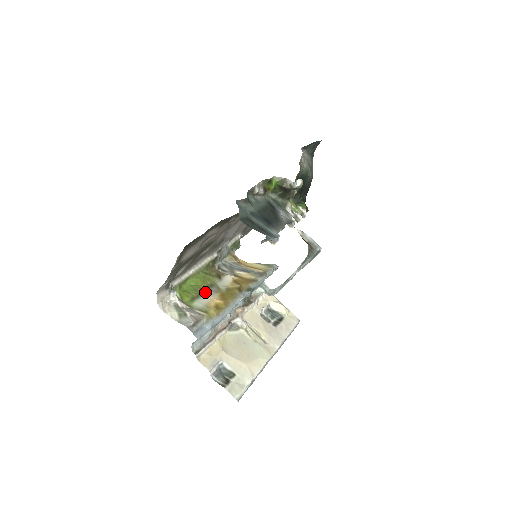
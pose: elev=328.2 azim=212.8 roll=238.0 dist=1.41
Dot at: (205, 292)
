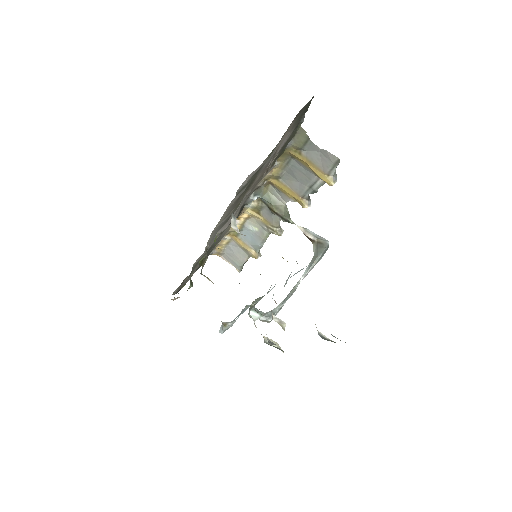
Dot at: occluded
